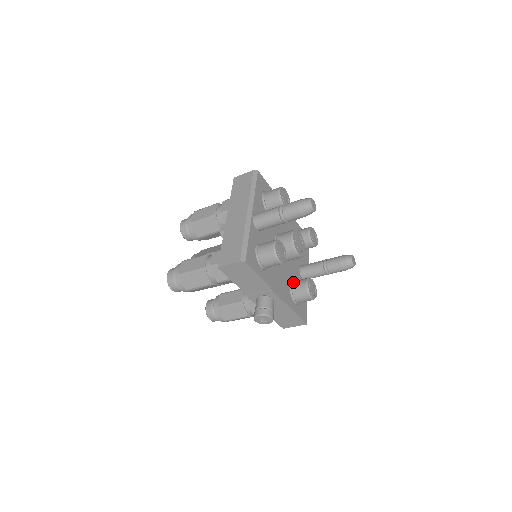
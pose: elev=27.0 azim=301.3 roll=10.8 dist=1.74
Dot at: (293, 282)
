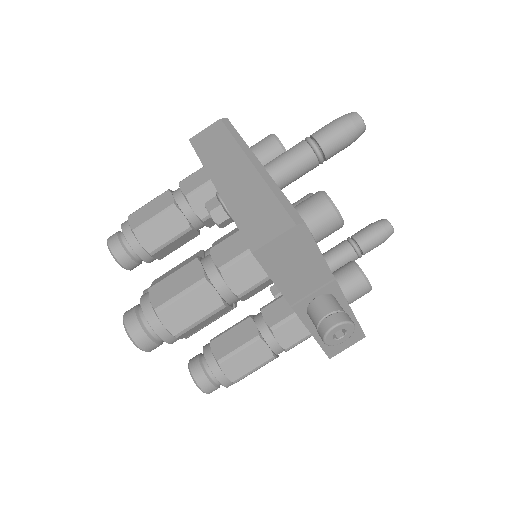
Dot at: occluded
